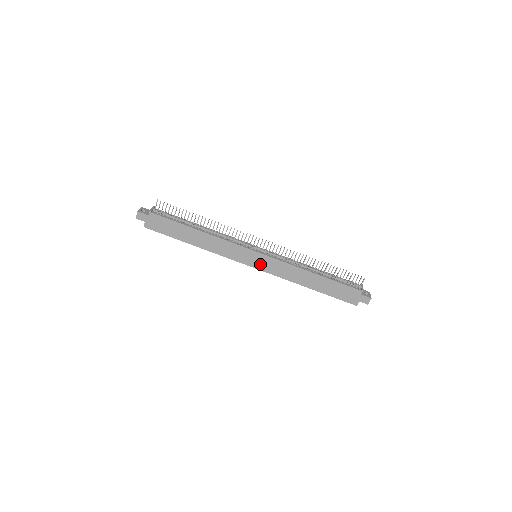
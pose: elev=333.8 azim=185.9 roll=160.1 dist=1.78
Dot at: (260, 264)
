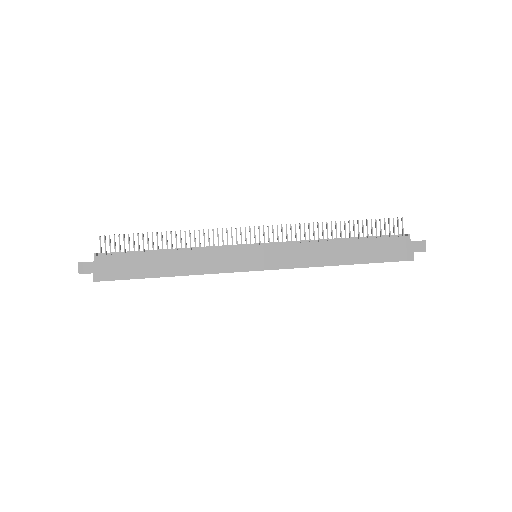
Dot at: (266, 261)
